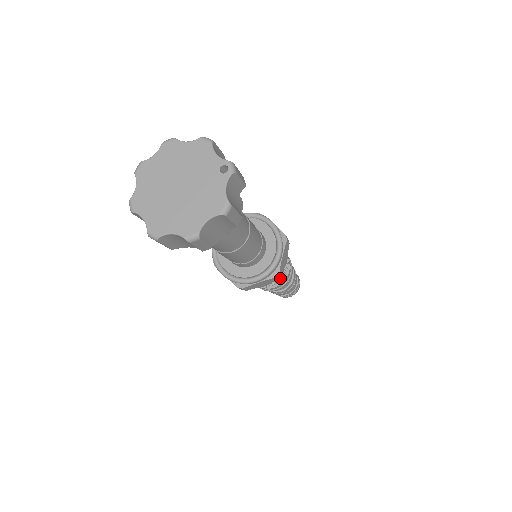
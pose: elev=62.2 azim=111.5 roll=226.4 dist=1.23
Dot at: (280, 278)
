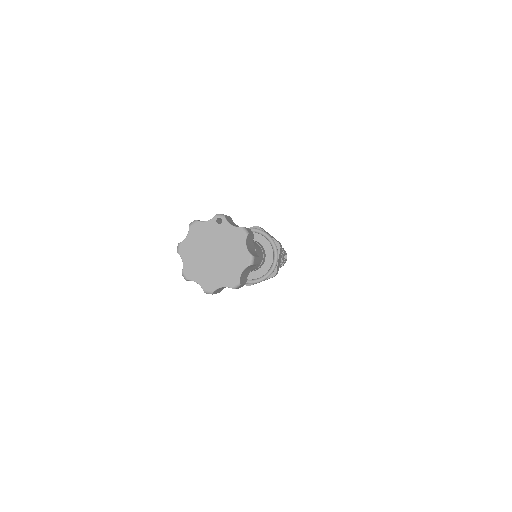
Dot at: occluded
